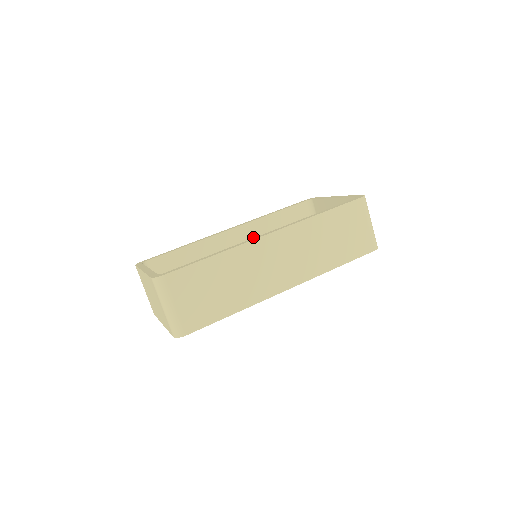
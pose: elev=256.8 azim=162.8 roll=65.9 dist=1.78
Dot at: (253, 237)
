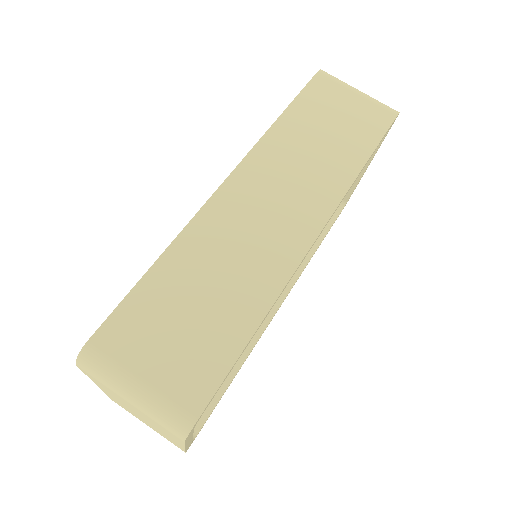
Dot at: occluded
